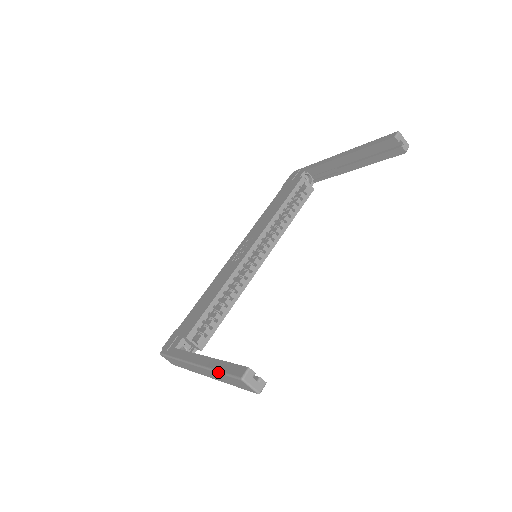
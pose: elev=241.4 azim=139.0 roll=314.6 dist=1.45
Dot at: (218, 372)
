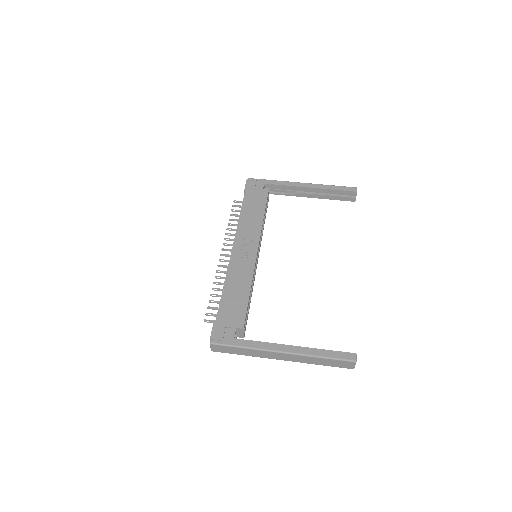
Dot at: (324, 358)
